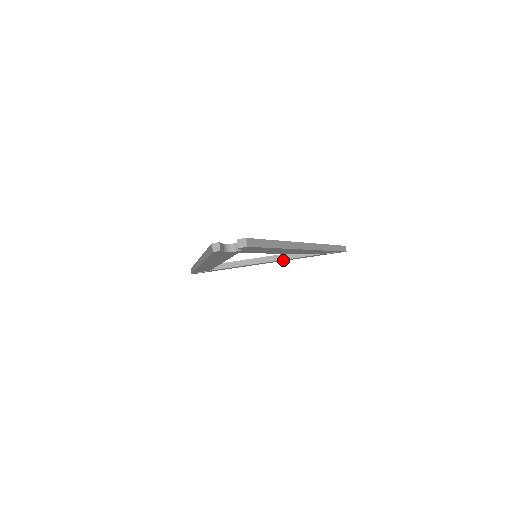
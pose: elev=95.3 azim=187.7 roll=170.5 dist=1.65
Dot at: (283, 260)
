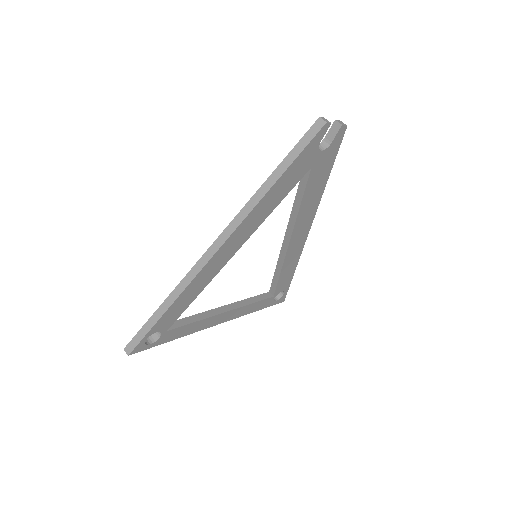
Dot at: (239, 313)
